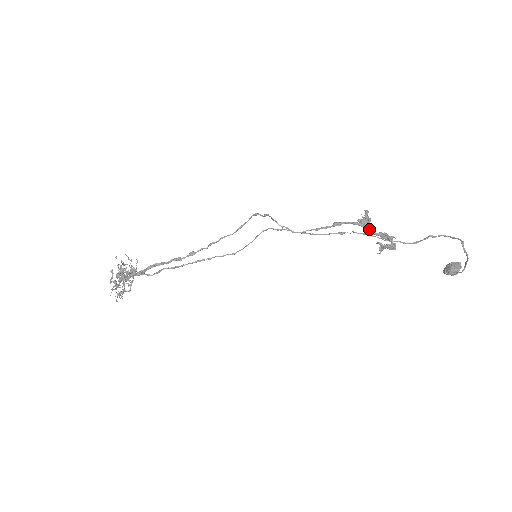
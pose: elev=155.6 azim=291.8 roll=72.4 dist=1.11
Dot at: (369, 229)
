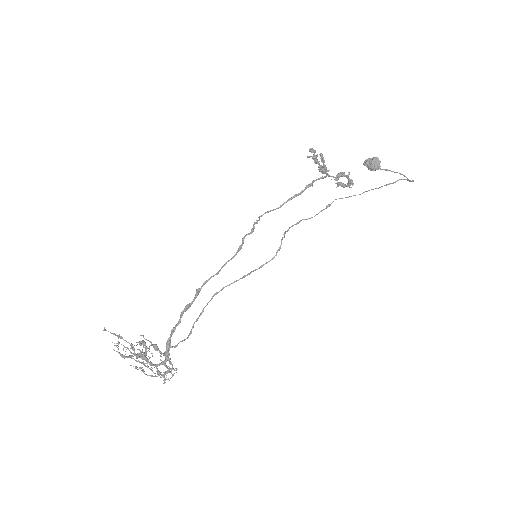
Dot at: occluded
